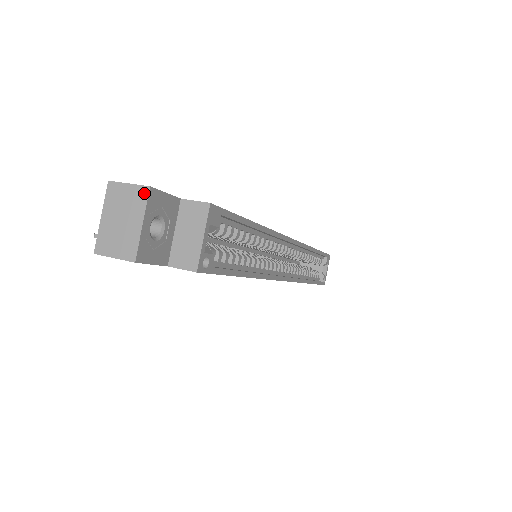
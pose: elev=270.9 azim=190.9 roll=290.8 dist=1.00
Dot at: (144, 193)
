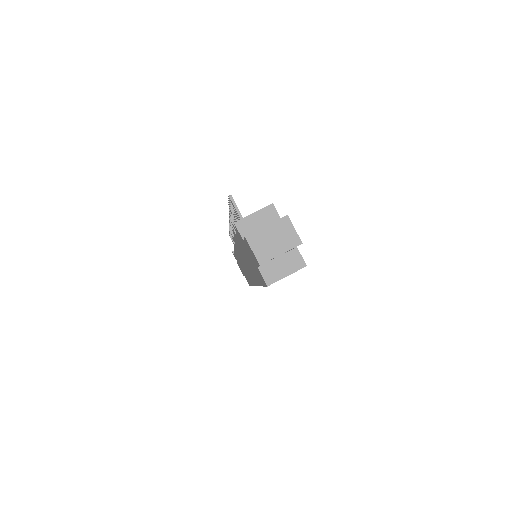
Dot at: (297, 242)
